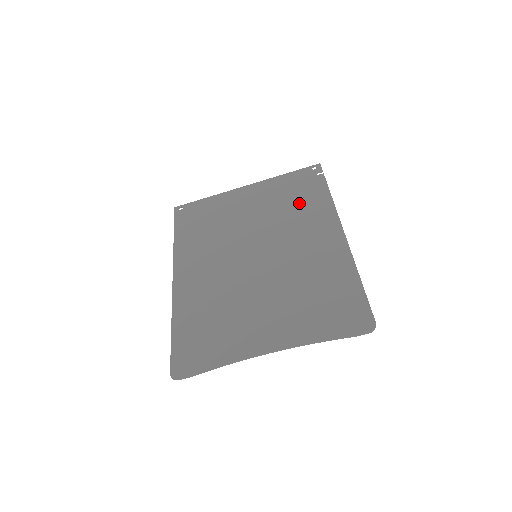
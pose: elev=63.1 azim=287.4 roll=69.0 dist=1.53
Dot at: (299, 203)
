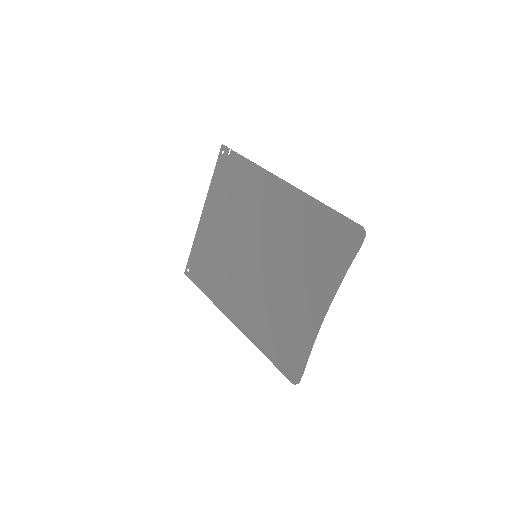
Dot at: (240, 190)
